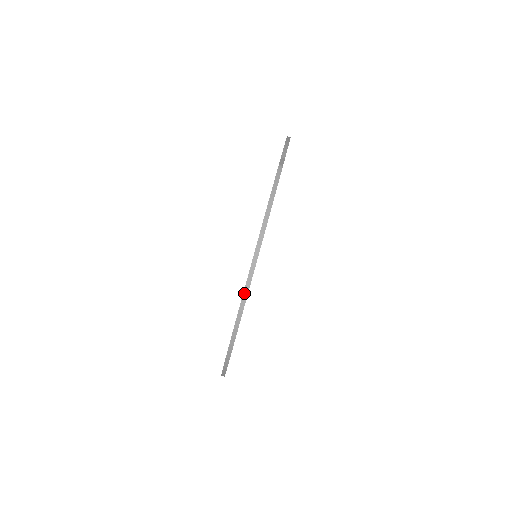
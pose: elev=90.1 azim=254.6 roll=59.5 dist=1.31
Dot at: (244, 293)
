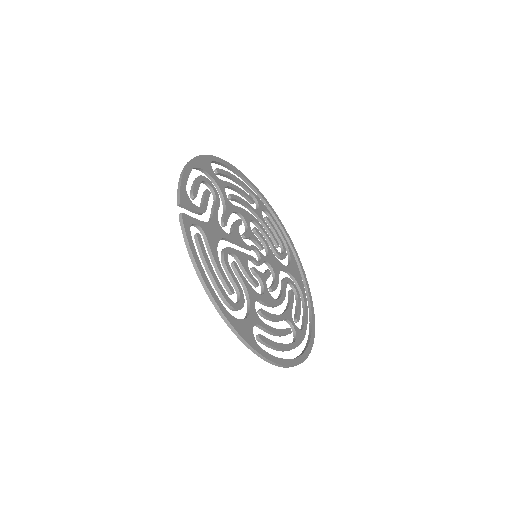
Dot at: (230, 328)
